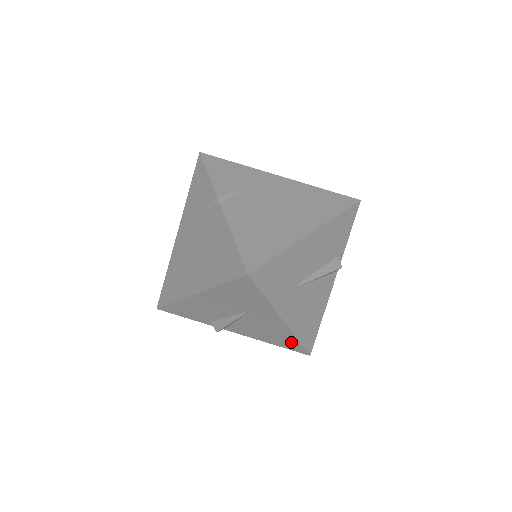
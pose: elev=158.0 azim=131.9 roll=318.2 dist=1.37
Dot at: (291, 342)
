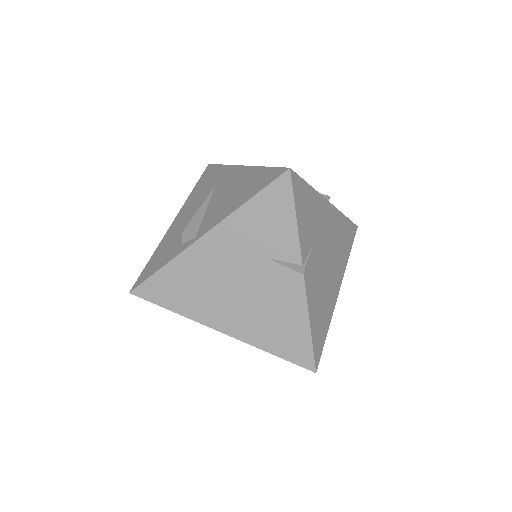
Dot at: occluded
